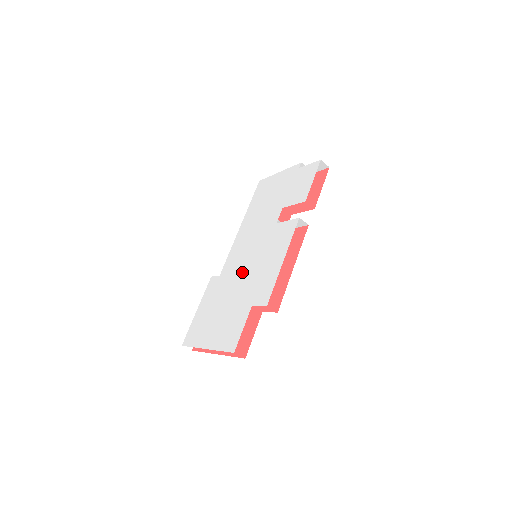
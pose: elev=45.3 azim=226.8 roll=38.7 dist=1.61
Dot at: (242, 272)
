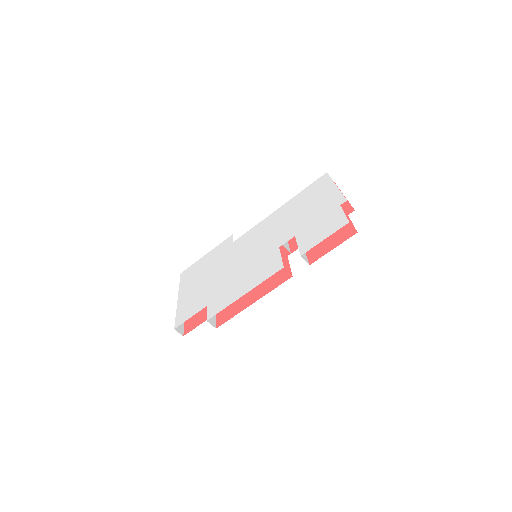
Dot at: (235, 263)
